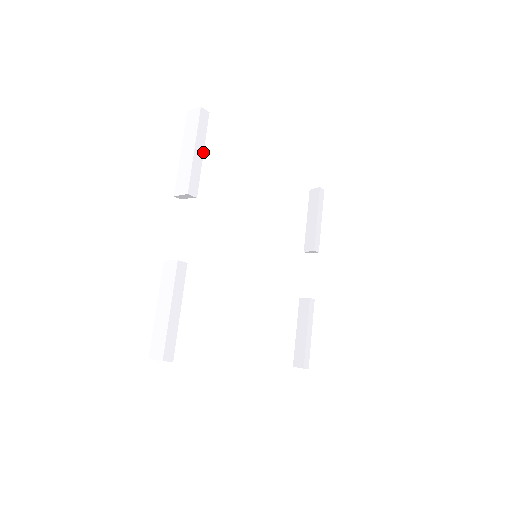
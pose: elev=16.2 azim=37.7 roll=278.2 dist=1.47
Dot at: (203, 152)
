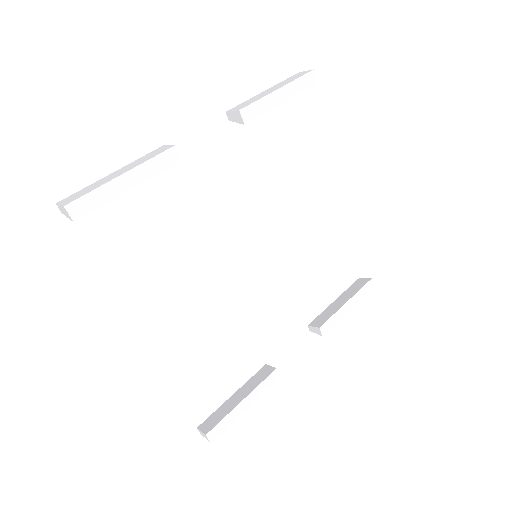
Dot at: (284, 101)
